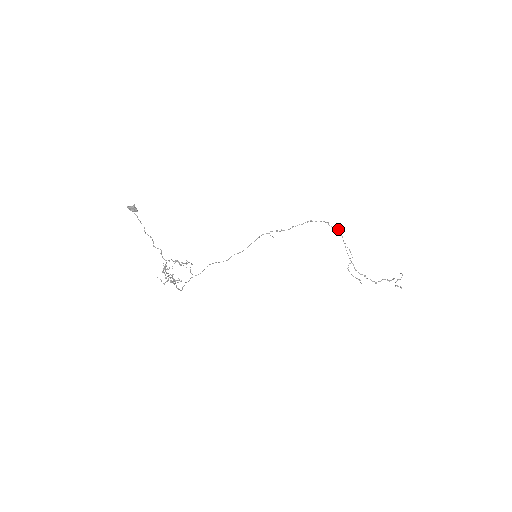
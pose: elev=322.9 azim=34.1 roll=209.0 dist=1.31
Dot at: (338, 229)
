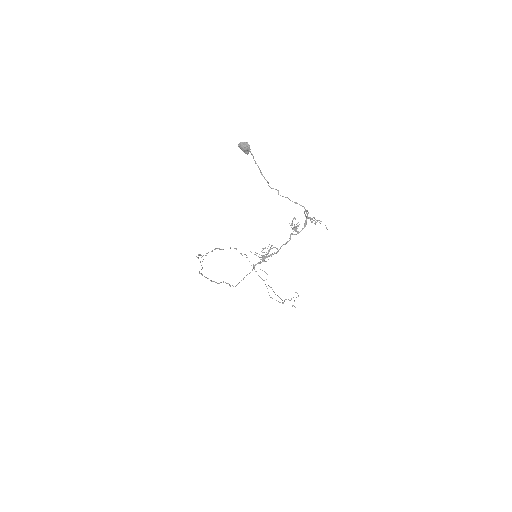
Dot at: (245, 254)
